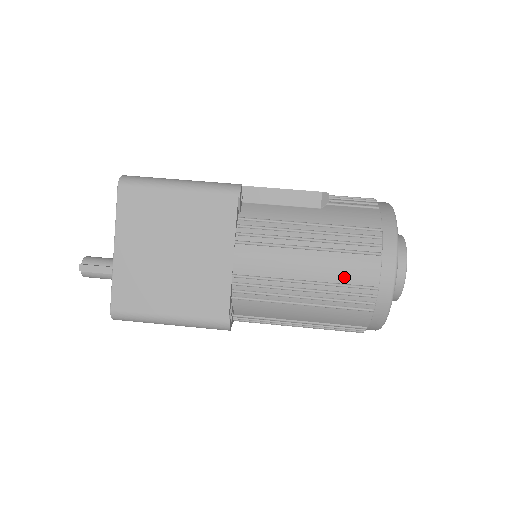
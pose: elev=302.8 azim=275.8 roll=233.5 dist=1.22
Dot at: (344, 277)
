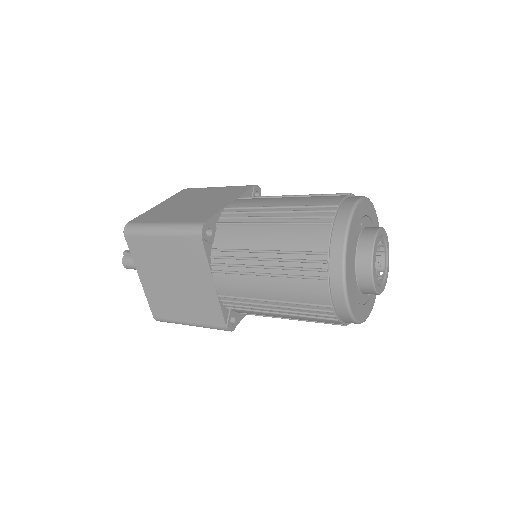
Dot at: (311, 203)
